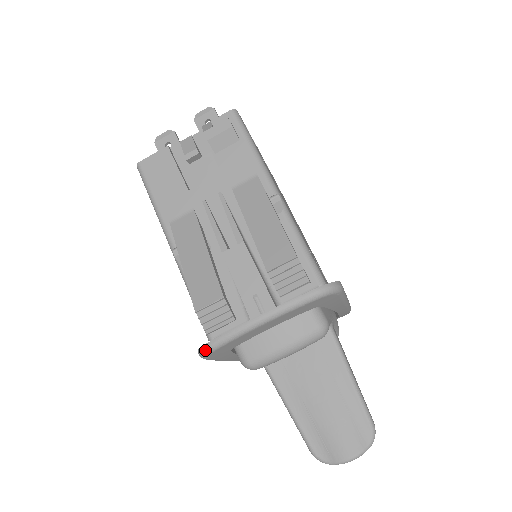
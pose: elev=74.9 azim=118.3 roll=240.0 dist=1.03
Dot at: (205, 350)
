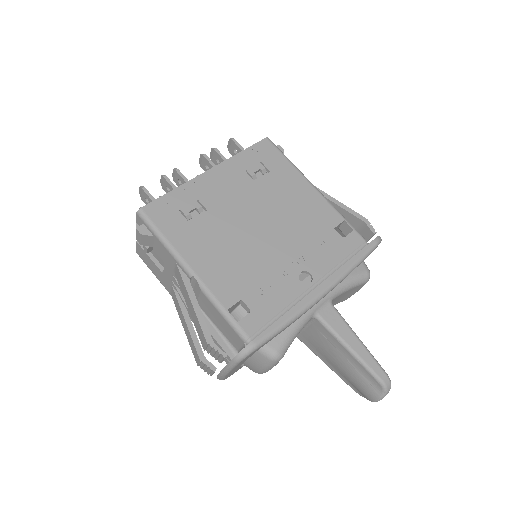
Dot at: occluded
